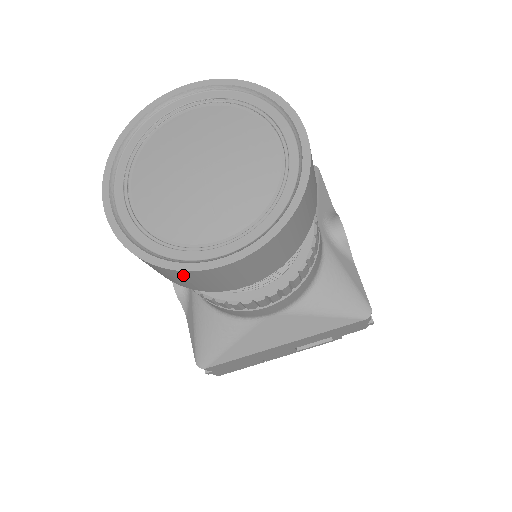
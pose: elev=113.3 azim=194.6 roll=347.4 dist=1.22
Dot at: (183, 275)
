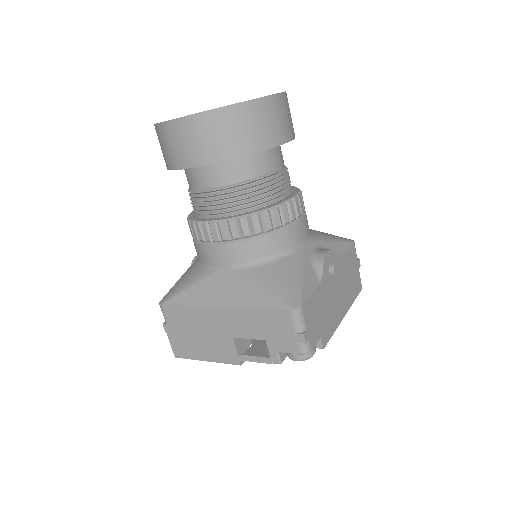
Dot at: (163, 133)
